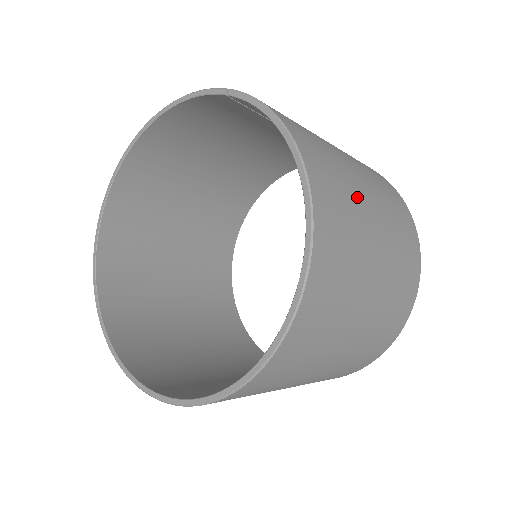
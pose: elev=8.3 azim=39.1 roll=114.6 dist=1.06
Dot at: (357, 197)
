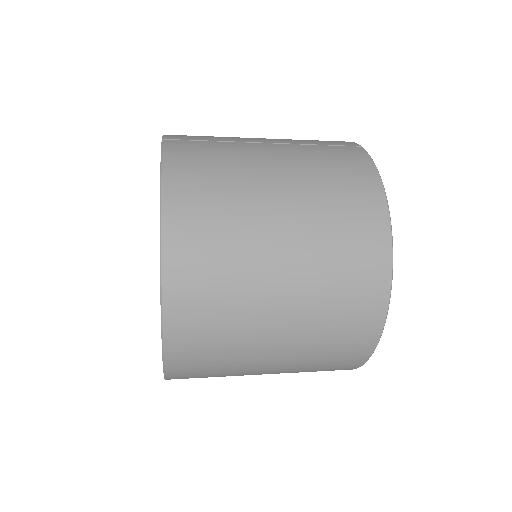
Dot at: (250, 230)
